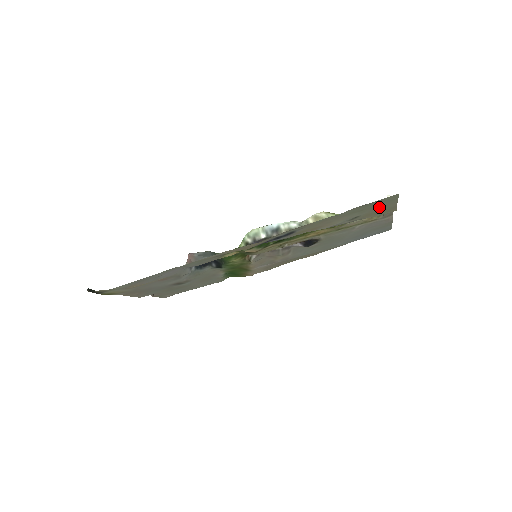
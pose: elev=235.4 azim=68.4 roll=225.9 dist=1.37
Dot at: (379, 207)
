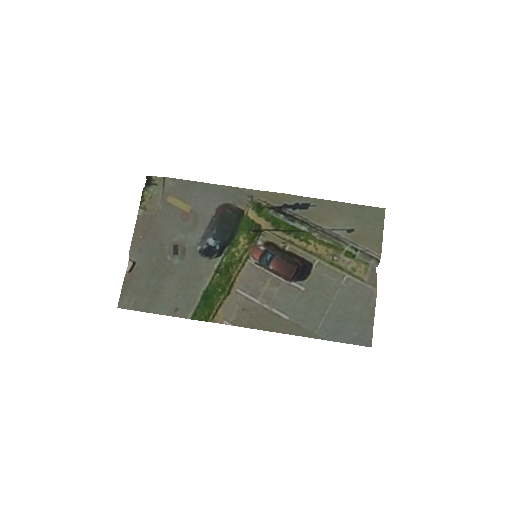
Dot at: (370, 227)
